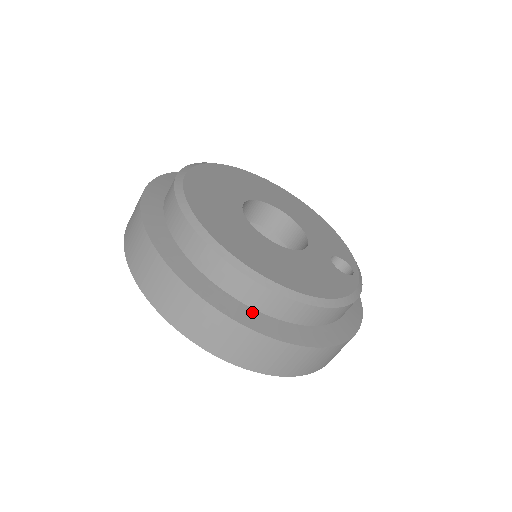
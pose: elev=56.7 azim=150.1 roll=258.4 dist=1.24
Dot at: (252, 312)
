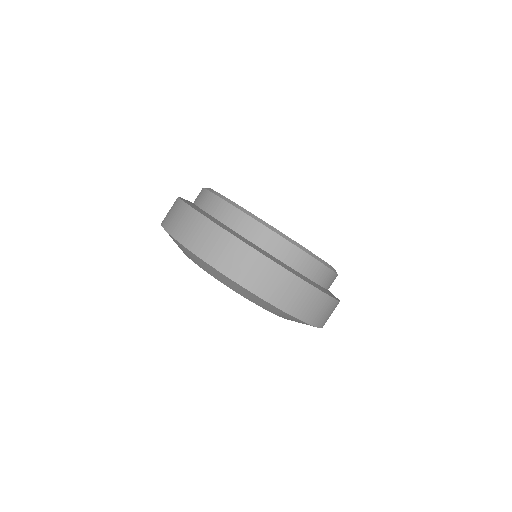
Dot at: (267, 253)
